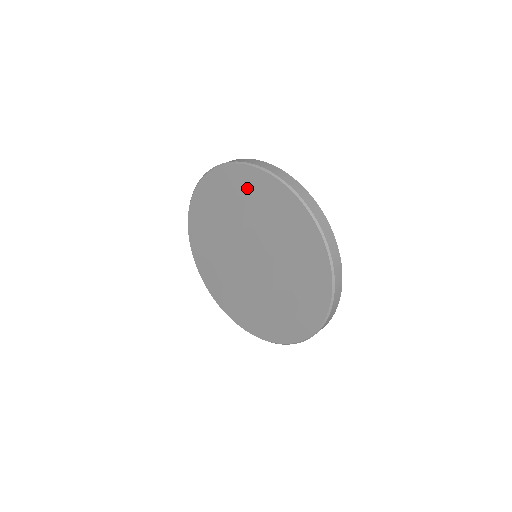
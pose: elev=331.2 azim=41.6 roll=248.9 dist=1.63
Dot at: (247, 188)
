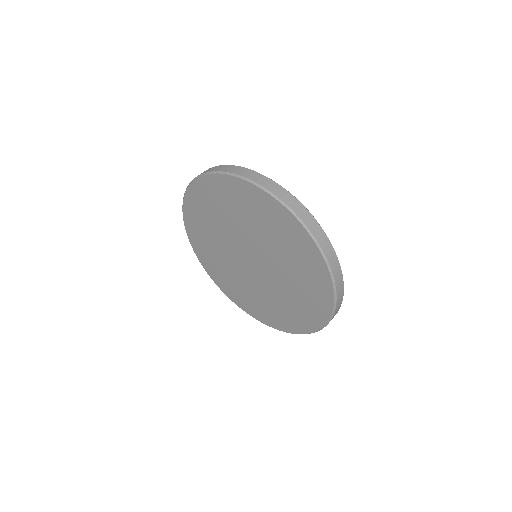
Dot at: (298, 248)
